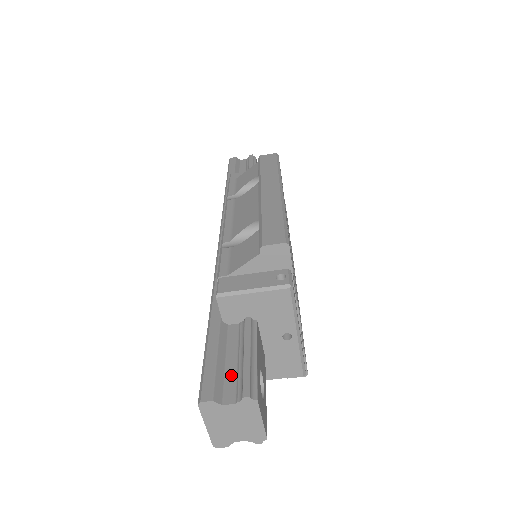
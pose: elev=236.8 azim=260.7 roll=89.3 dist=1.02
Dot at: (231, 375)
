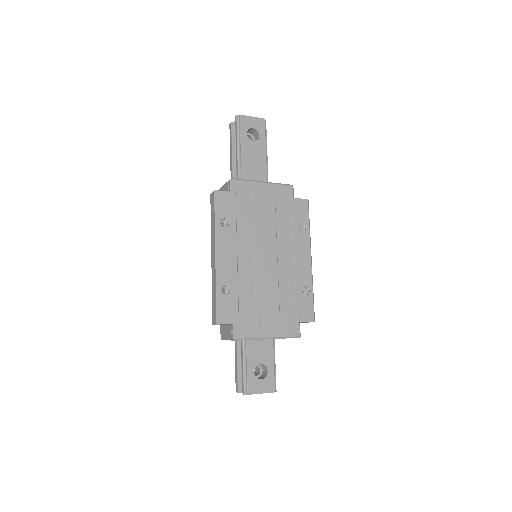
Dot at: occluded
